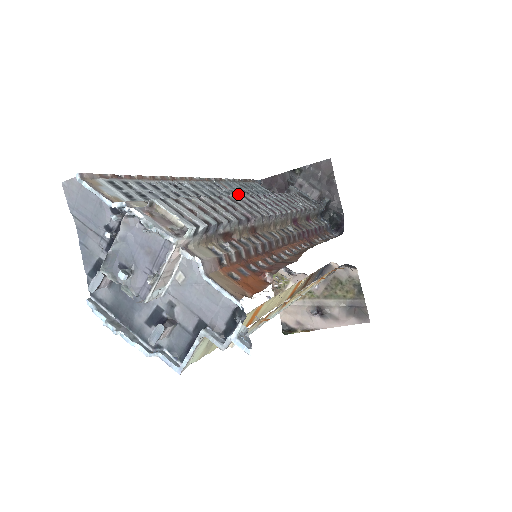
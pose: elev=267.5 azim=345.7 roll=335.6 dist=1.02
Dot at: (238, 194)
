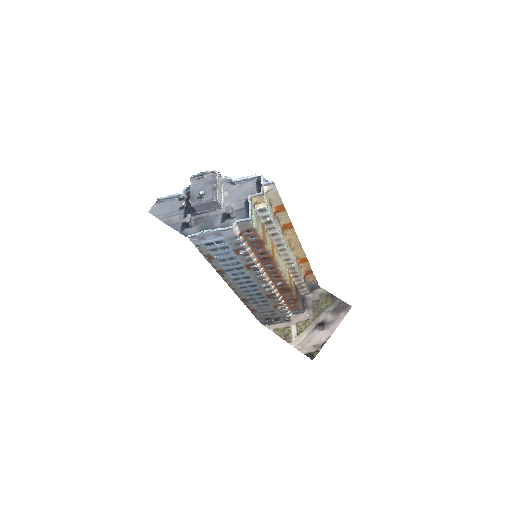
Dot at: occluded
